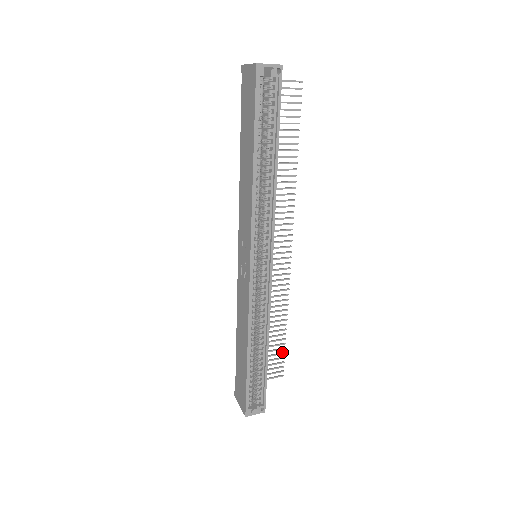
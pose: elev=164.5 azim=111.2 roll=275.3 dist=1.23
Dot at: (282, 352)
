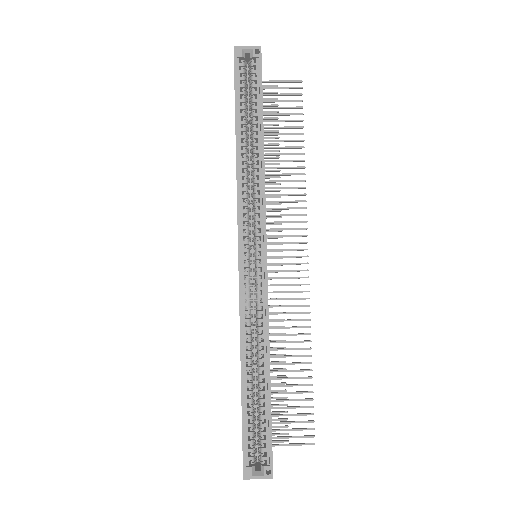
Dot at: occluded
